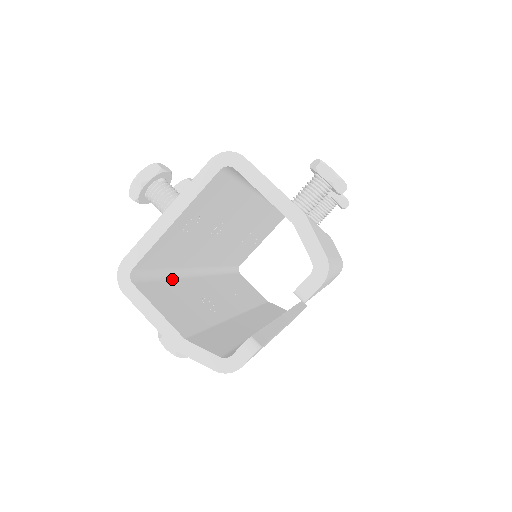
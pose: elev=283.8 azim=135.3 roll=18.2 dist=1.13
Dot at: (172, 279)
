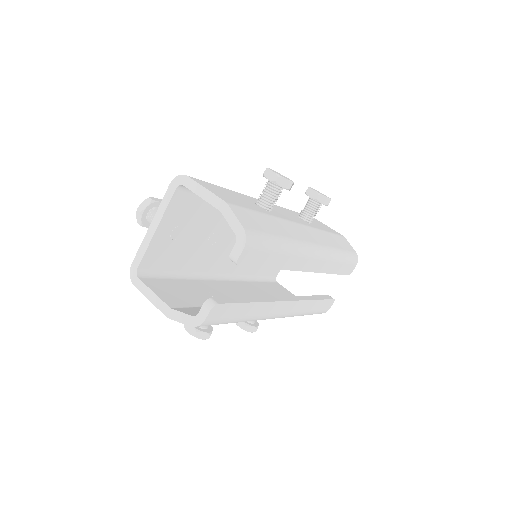
Dot at: (183, 279)
